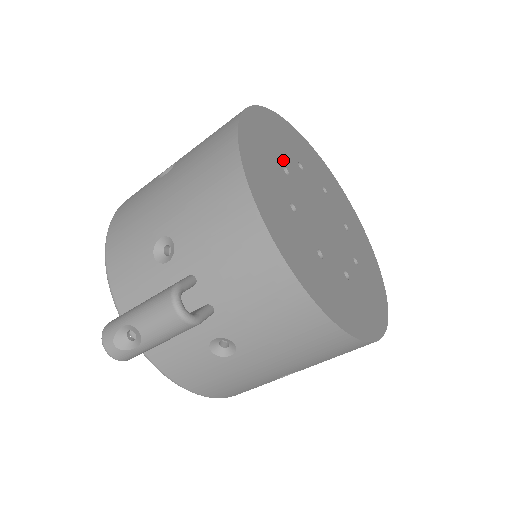
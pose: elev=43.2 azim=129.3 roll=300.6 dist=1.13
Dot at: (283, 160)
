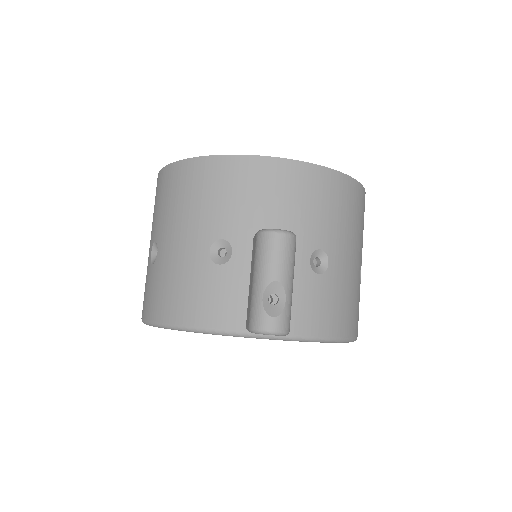
Dot at: occluded
